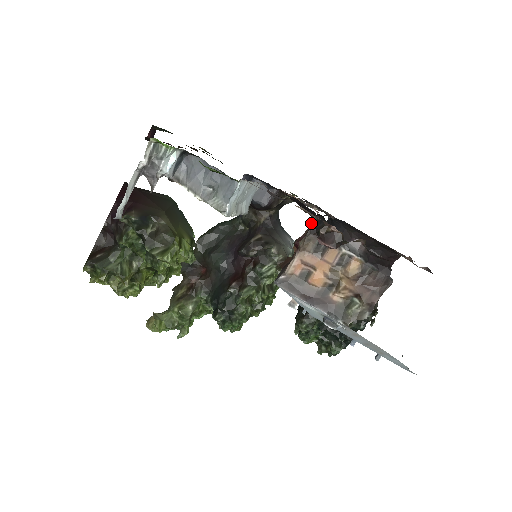
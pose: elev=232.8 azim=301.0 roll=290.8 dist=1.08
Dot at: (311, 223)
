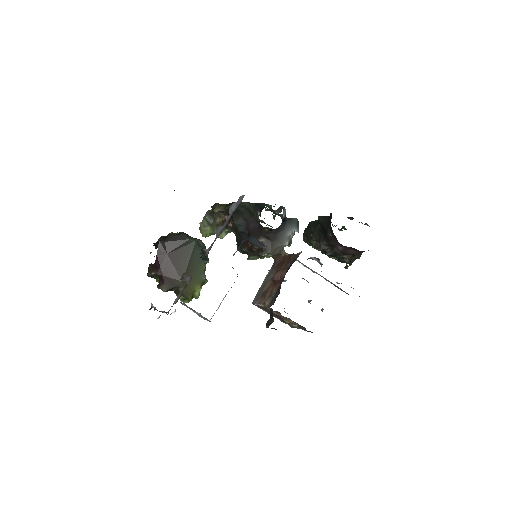
Dot at: (275, 295)
